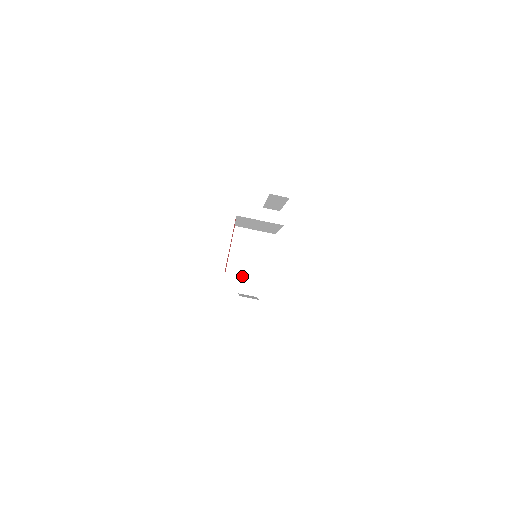
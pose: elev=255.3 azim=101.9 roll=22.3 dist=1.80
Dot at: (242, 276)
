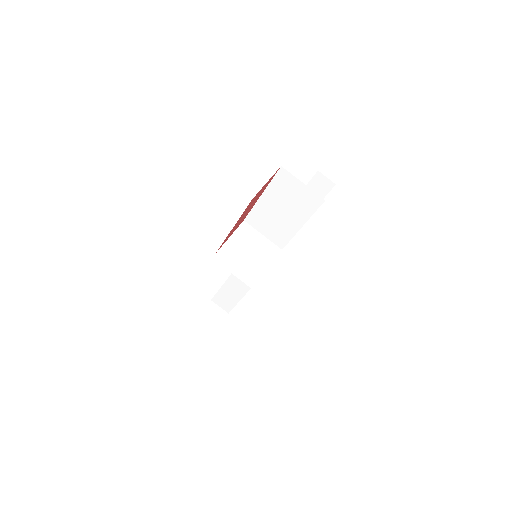
Dot at: (233, 266)
